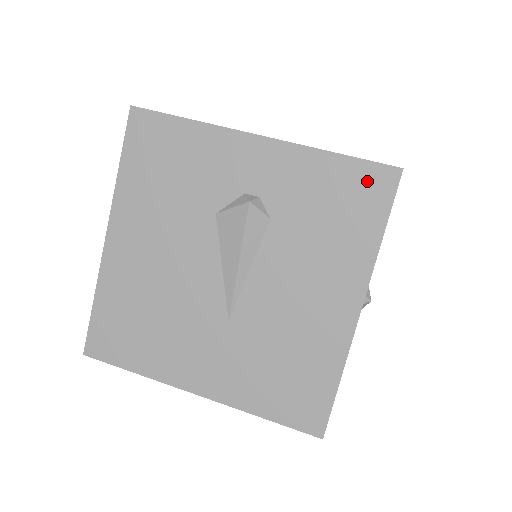
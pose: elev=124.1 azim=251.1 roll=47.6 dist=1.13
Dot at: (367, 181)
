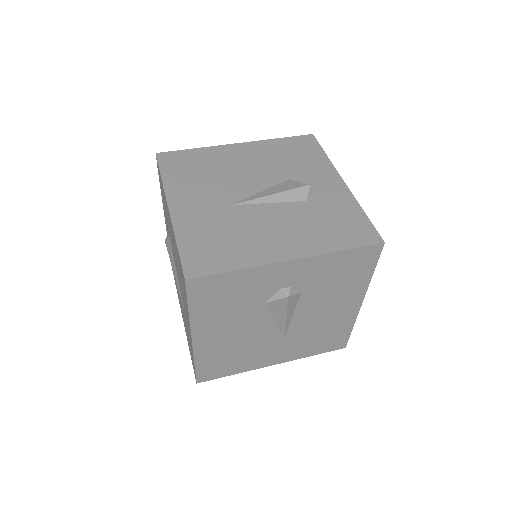
Dot at: (364, 231)
